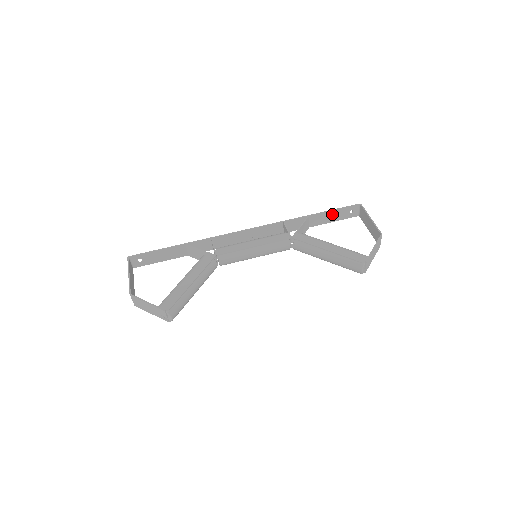
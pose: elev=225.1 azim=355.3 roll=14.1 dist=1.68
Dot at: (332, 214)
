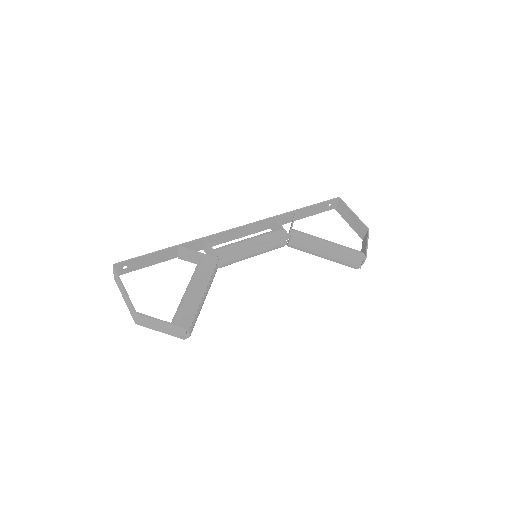
Dot at: (315, 208)
